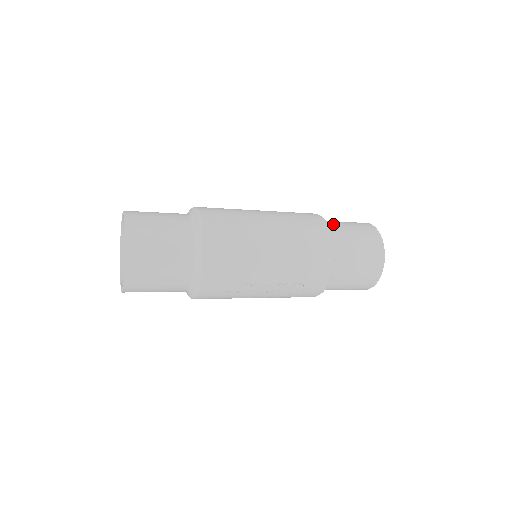
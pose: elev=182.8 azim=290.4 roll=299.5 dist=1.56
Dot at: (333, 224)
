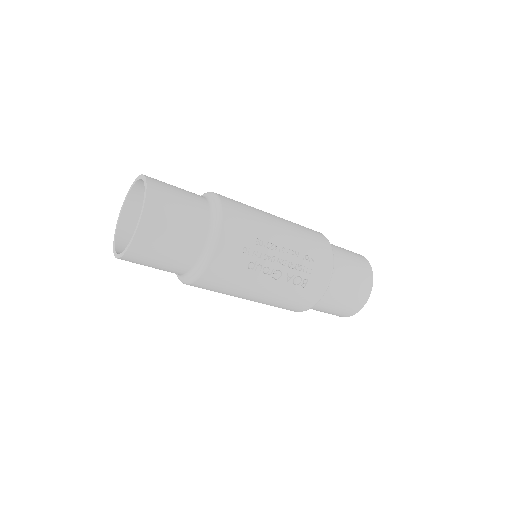
Dot at: occluded
